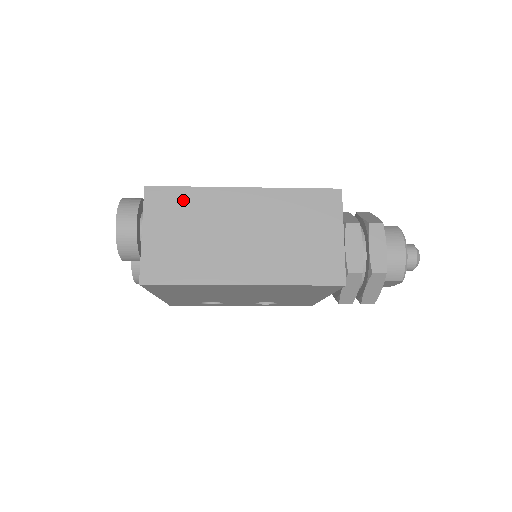
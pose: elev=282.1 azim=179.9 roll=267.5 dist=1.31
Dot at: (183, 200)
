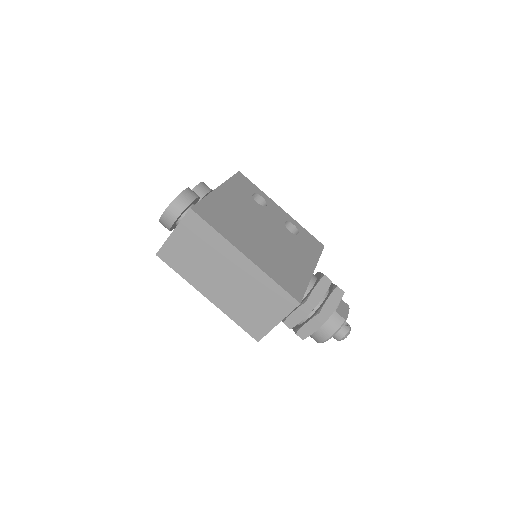
Dot at: (206, 234)
